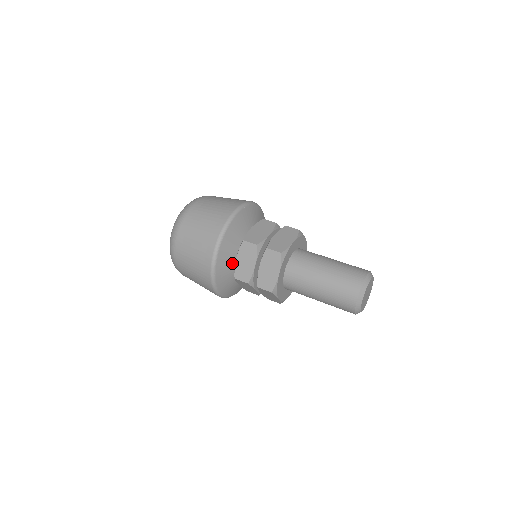
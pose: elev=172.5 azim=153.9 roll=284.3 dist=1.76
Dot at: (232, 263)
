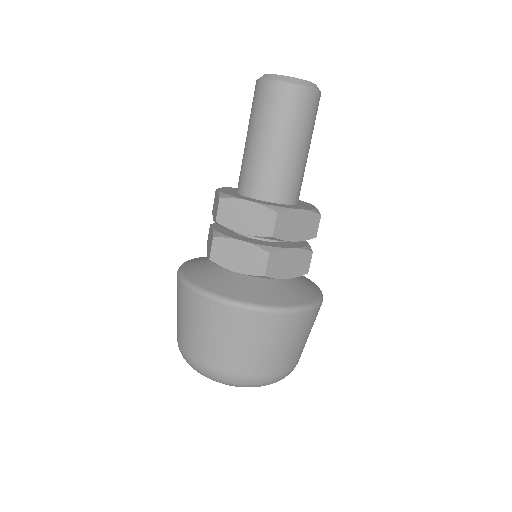
Dot at: (211, 266)
